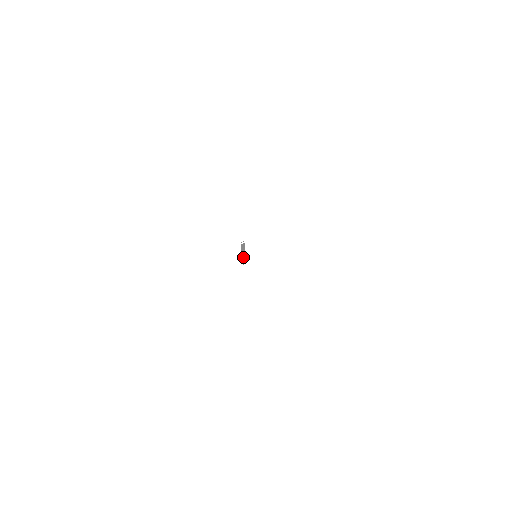
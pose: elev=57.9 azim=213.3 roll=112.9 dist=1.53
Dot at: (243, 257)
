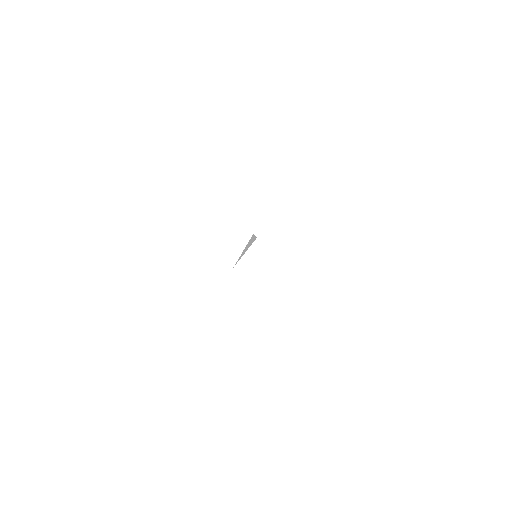
Dot at: (240, 257)
